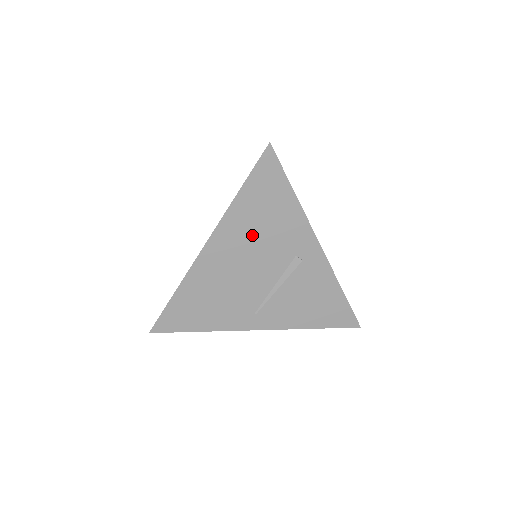
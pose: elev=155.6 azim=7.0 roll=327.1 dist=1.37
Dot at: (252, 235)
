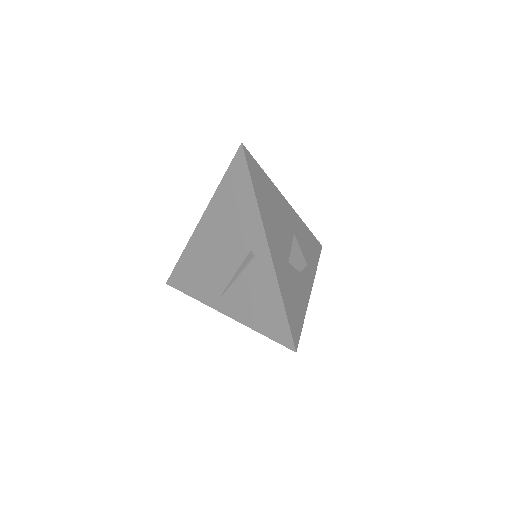
Dot at: (225, 221)
